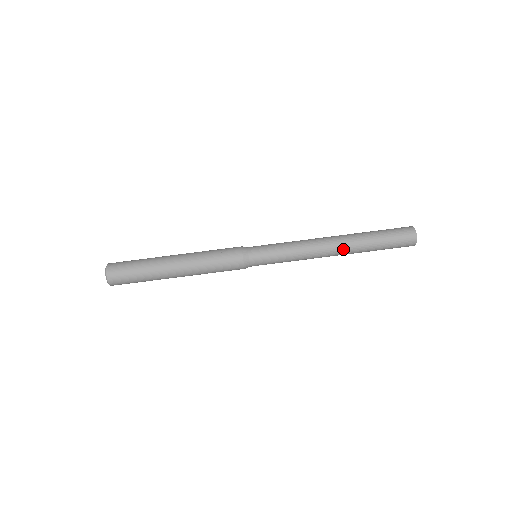
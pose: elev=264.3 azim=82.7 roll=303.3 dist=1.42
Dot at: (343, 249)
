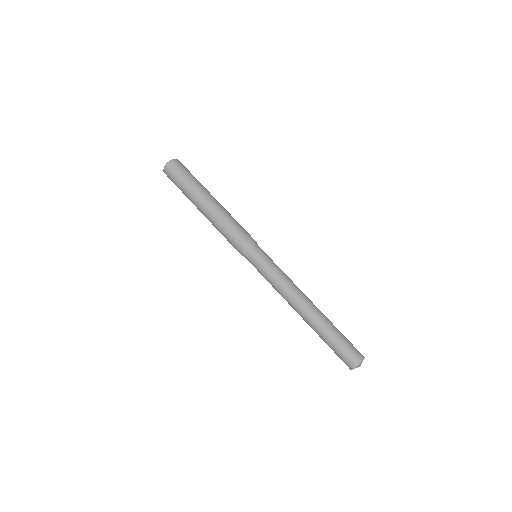
Dot at: (314, 308)
